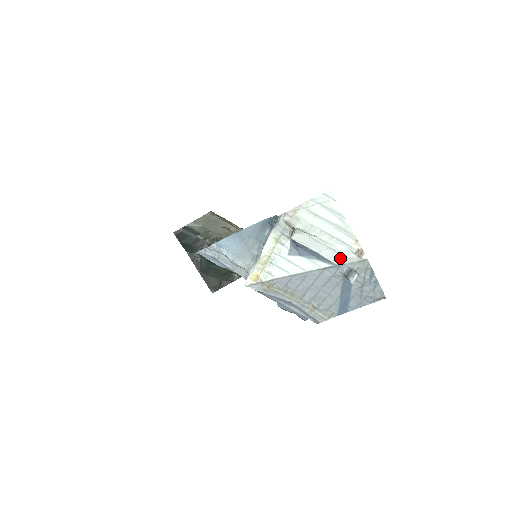
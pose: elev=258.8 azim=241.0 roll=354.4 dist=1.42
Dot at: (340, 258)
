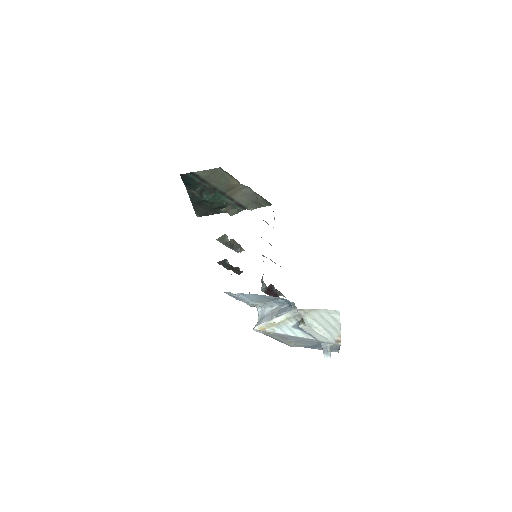
Dot at: (324, 340)
